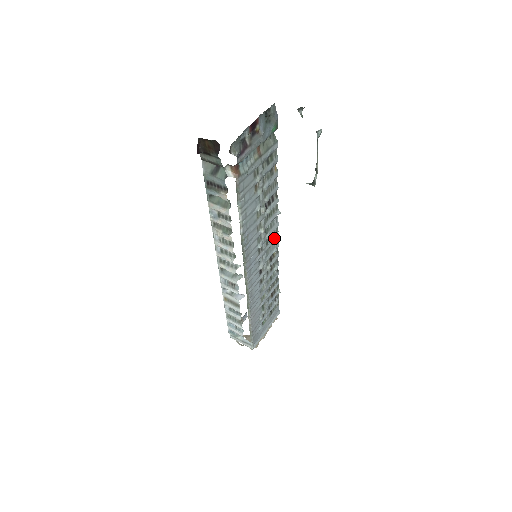
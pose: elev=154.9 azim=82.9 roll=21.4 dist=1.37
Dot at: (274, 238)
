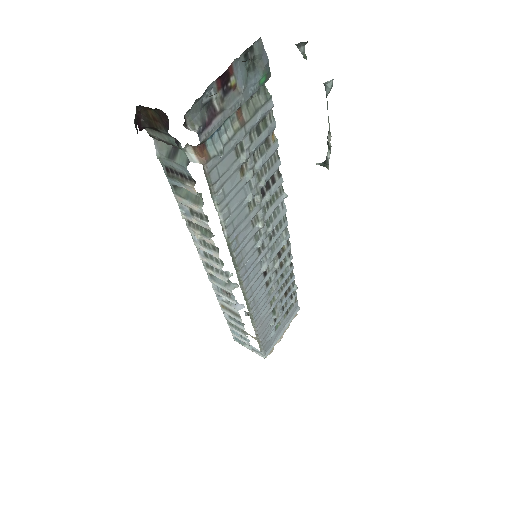
Dot at: (281, 229)
